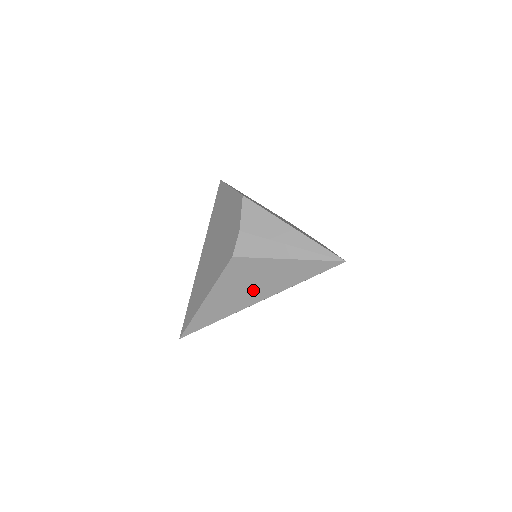
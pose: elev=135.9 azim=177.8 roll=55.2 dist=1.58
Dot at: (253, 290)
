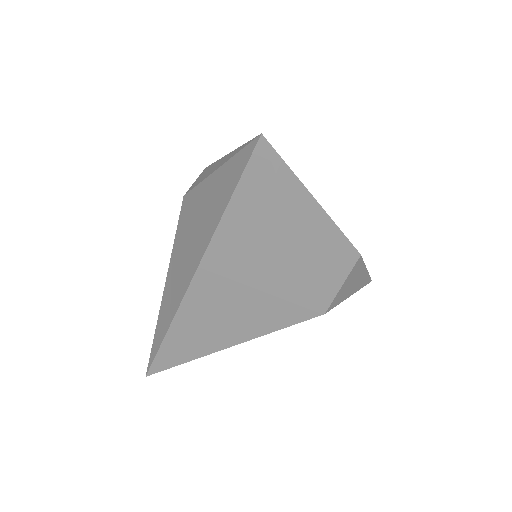
Dot at: (192, 251)
